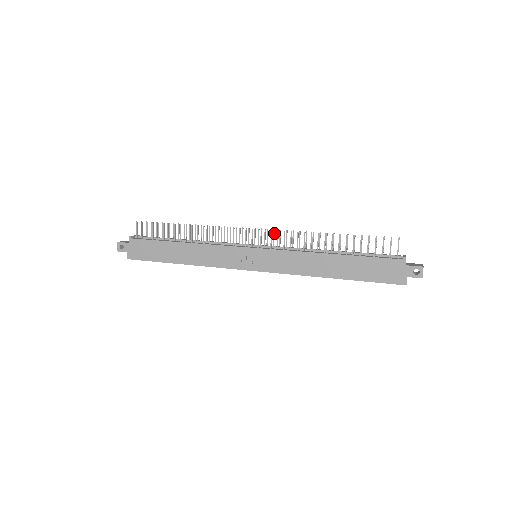
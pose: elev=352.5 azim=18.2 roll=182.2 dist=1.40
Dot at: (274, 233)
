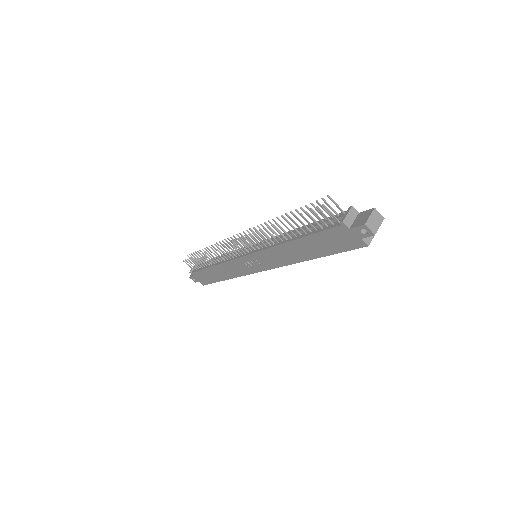
Dot at: (249, 233)
